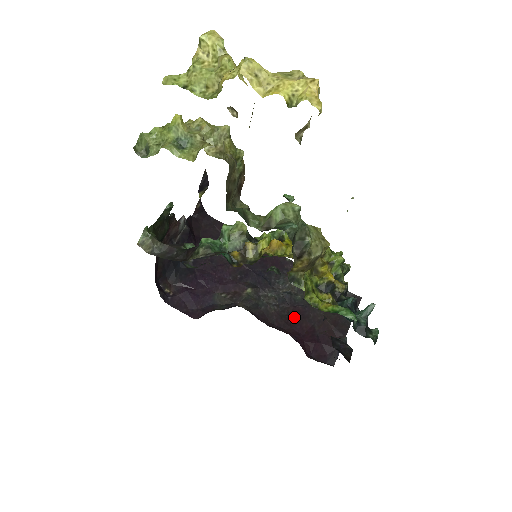
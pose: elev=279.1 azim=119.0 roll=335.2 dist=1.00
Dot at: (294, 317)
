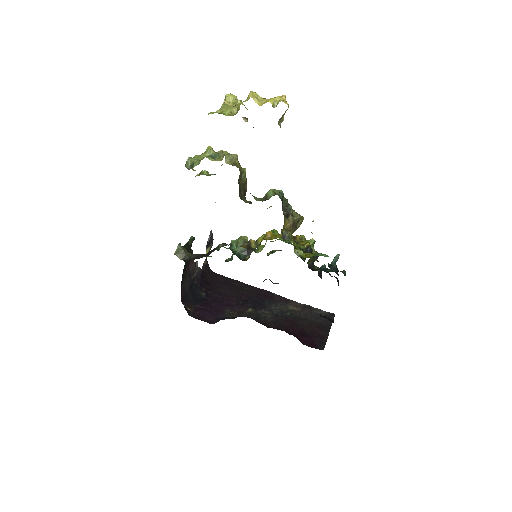
Dot at: (287, 324)
